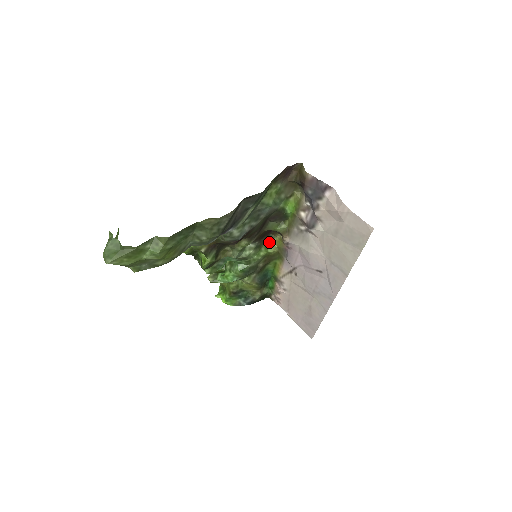
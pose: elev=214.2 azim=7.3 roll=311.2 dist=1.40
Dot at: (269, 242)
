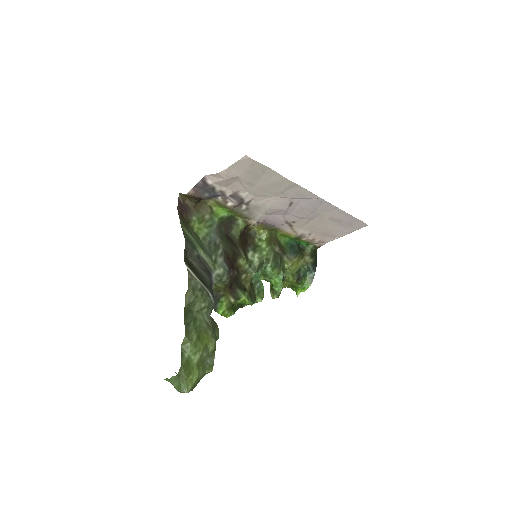
Dot at: (256, 236)
